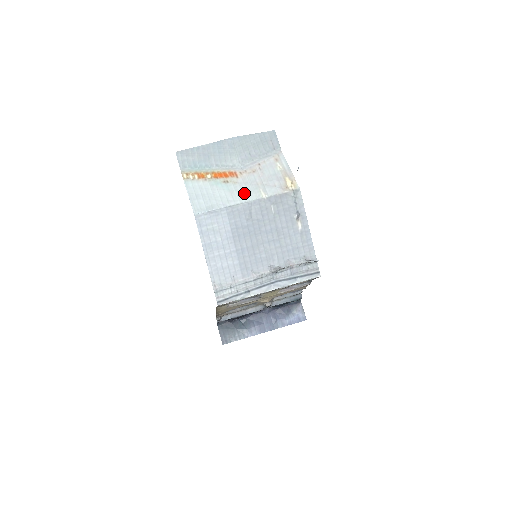
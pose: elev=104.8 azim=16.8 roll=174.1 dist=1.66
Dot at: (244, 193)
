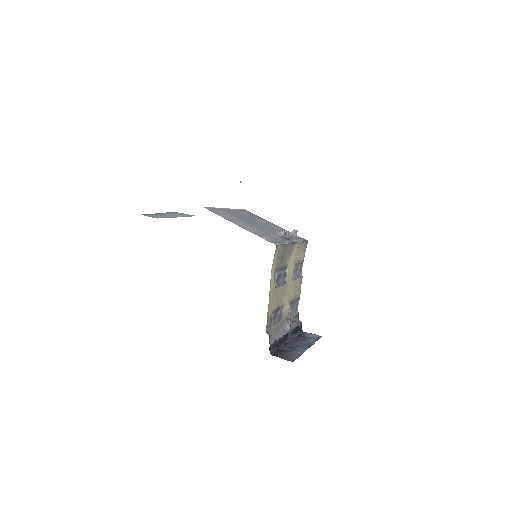
Dot at: occluded
